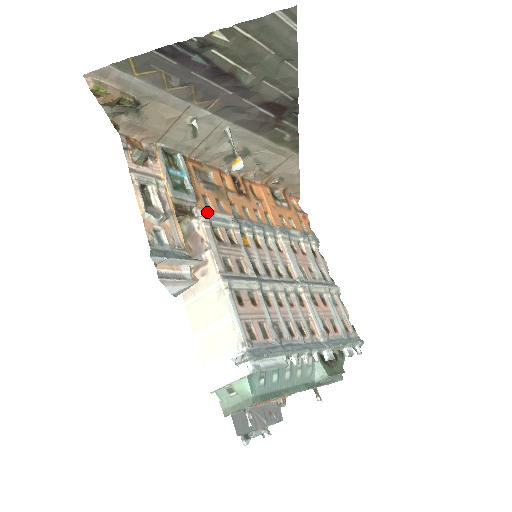
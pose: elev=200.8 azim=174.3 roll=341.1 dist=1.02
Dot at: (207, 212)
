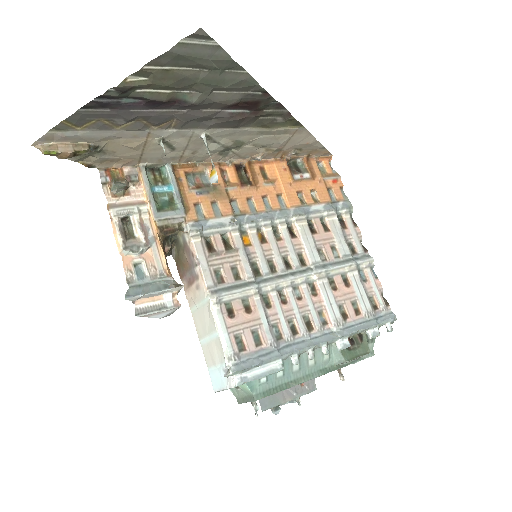
Dot at: (198, 223)
